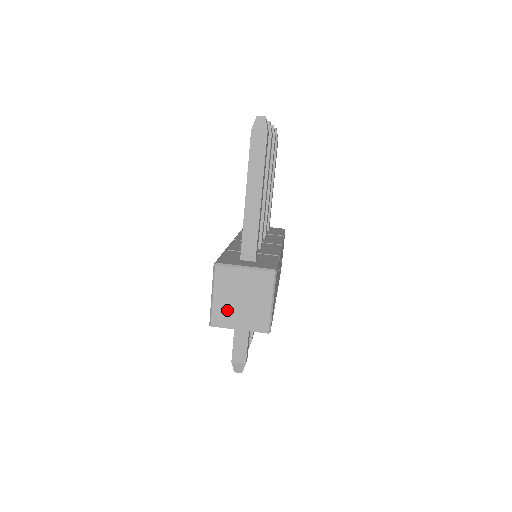
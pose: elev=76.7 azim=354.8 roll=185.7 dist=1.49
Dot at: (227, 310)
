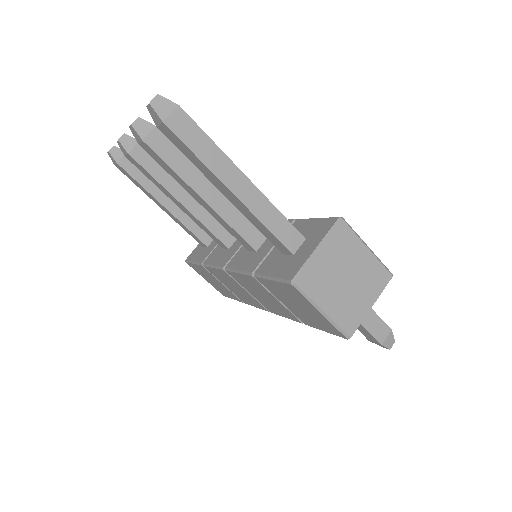
Dot at: (346, 305)
